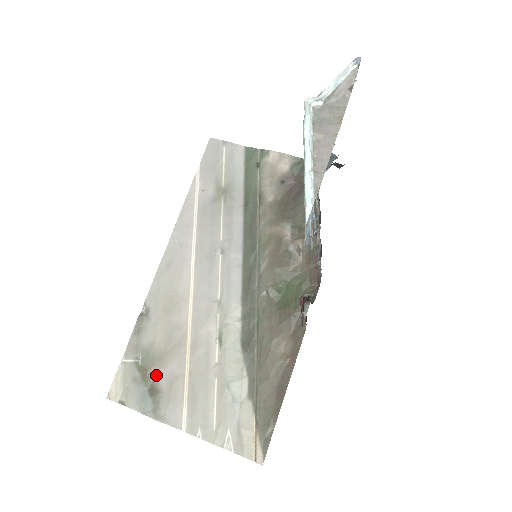
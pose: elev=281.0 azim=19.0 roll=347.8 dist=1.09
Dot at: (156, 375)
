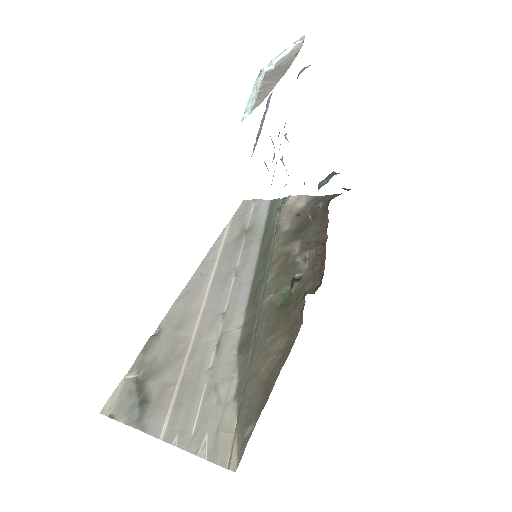
Dot at: (151, 386)
